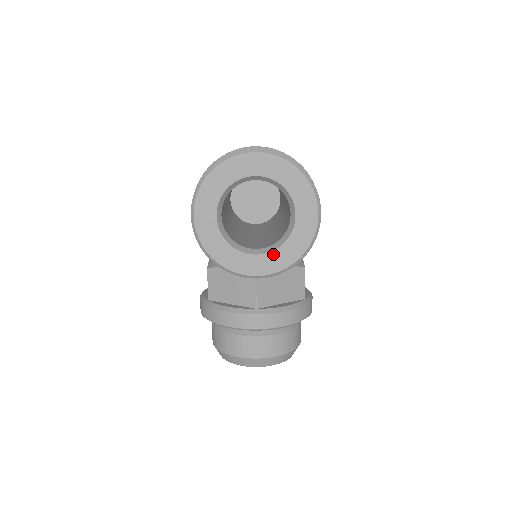
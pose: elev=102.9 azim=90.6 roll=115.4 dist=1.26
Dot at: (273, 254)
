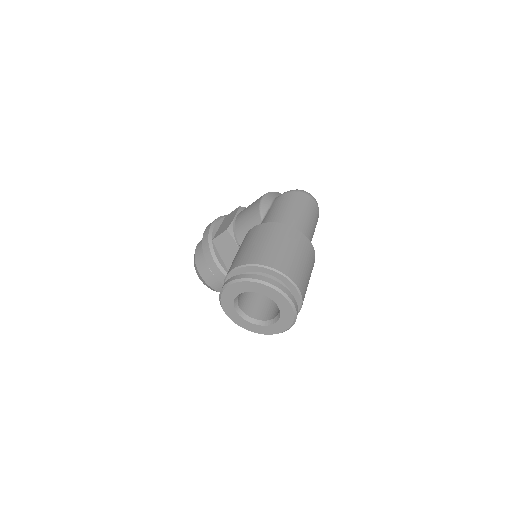
Dot at: (249, 323)
